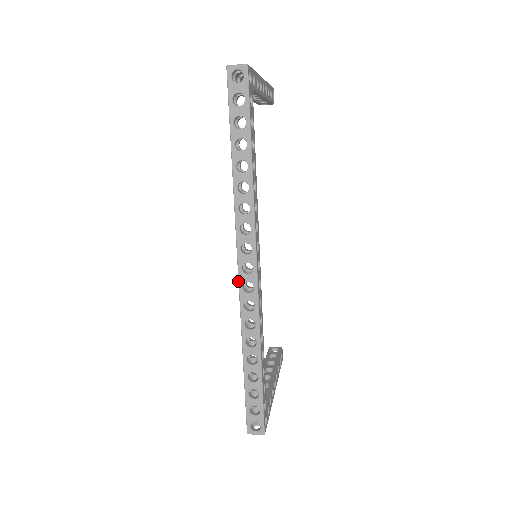
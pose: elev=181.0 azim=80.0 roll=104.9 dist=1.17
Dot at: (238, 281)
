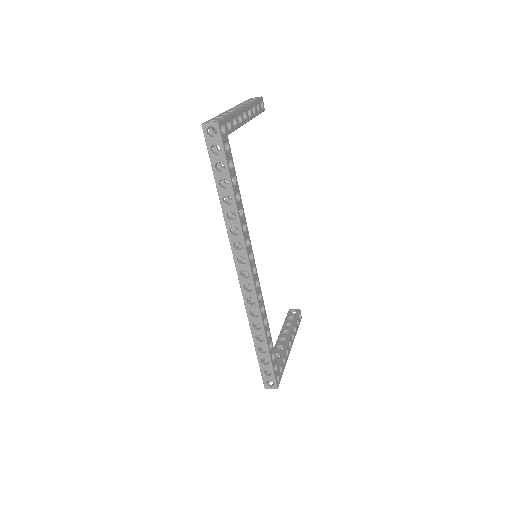
Dot at: occluded
